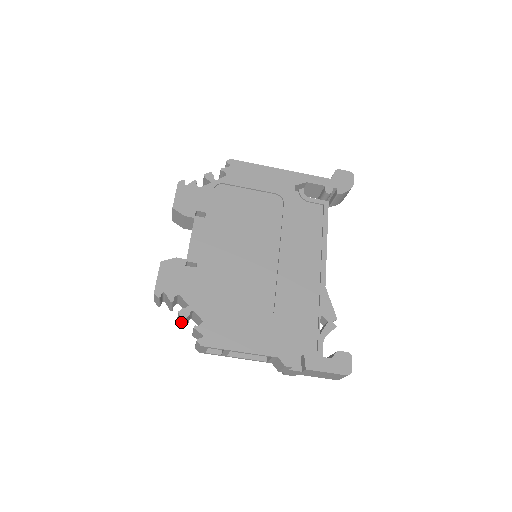
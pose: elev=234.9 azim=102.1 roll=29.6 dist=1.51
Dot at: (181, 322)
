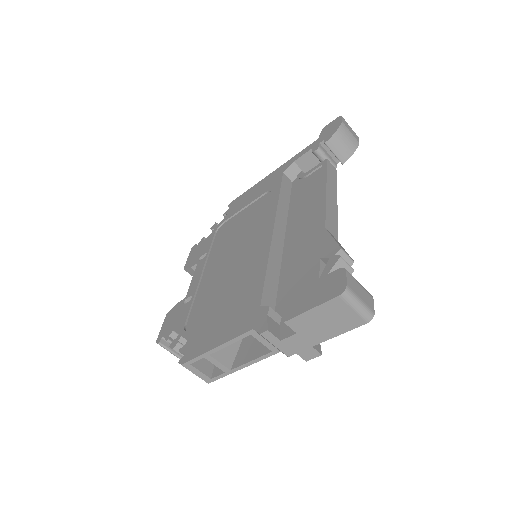
Dot at: occluded
